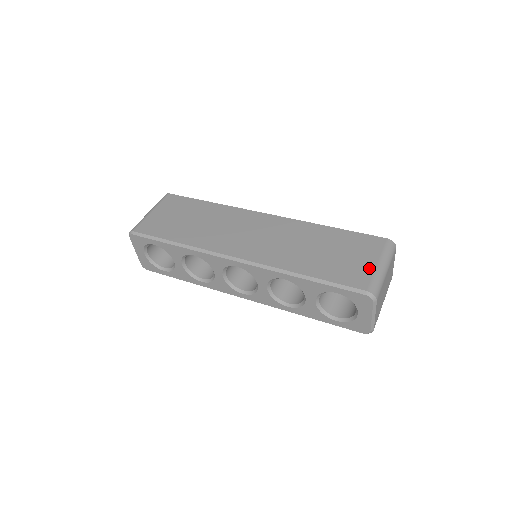
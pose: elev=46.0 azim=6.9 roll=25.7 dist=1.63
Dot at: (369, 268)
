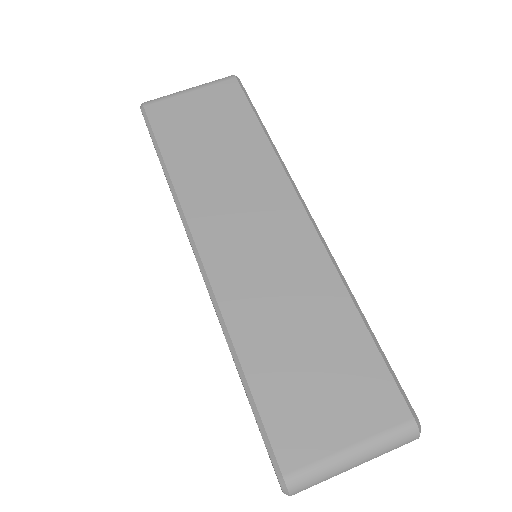
Dot at: (329, 443)
